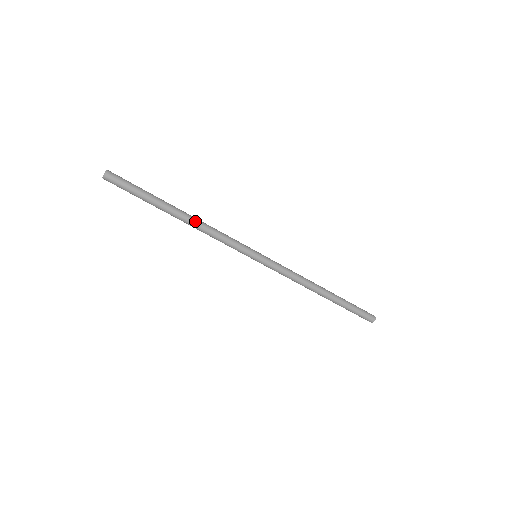
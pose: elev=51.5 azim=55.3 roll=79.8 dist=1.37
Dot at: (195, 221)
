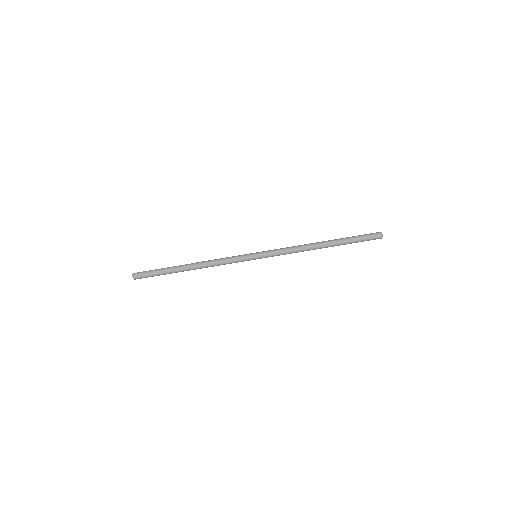
Dot at: (200, 264)
